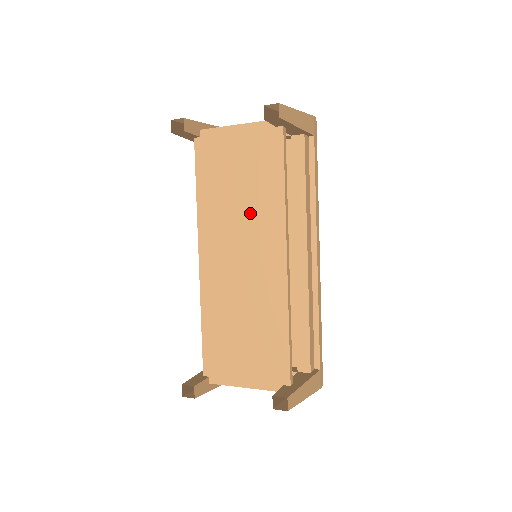
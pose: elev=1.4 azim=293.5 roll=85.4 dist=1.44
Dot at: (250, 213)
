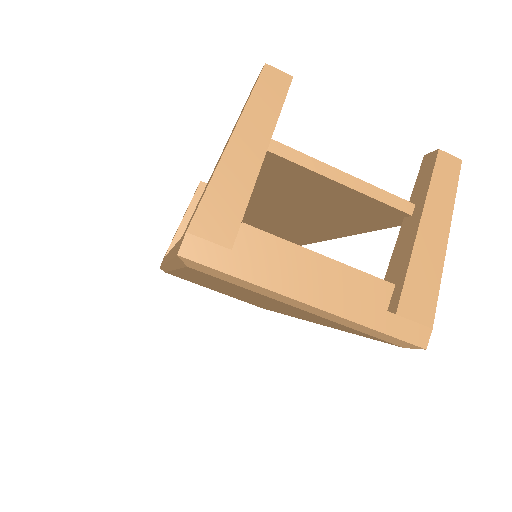
Dot at: occluded
